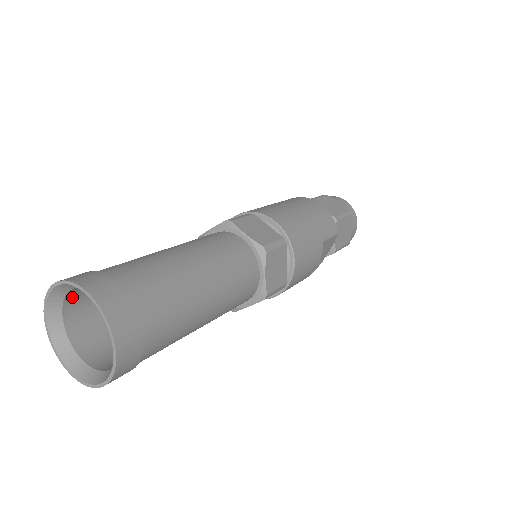
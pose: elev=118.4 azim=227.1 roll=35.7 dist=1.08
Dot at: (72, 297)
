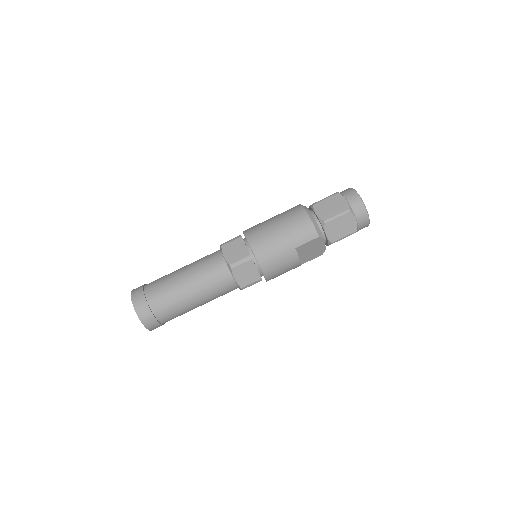
Dot at: occluded
